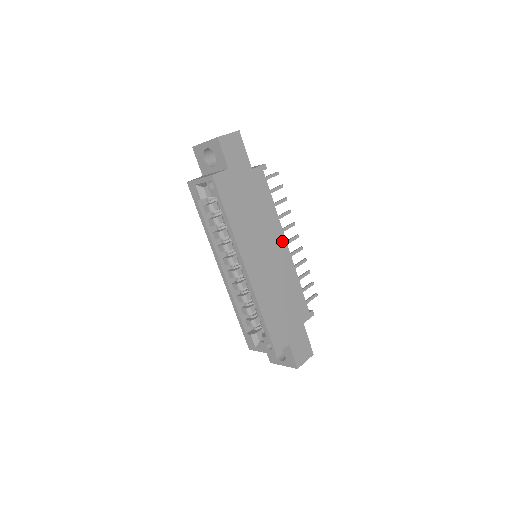
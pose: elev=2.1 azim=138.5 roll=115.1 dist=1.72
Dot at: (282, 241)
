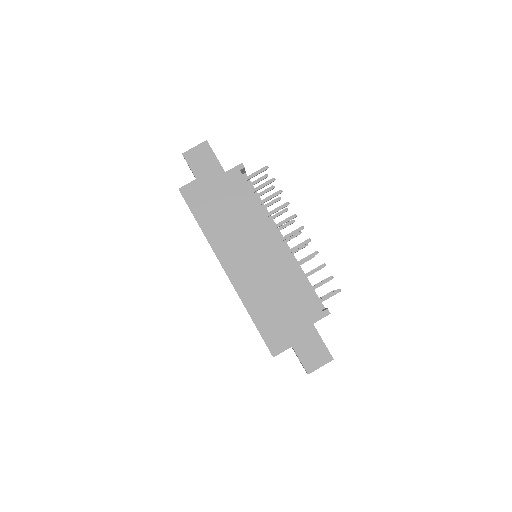
Dot at: (272, 237)
